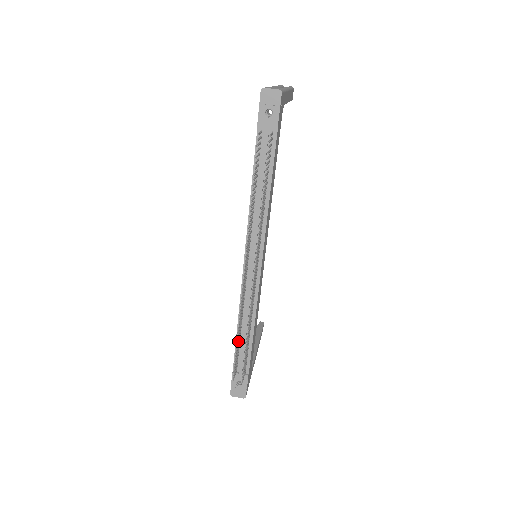
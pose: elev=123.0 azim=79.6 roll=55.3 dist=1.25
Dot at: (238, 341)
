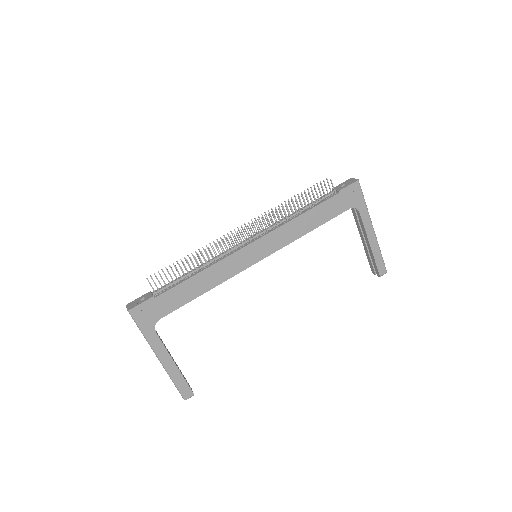
Dot at: occluded
